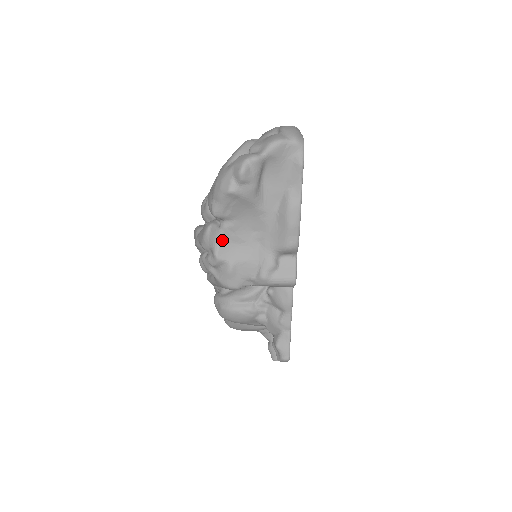
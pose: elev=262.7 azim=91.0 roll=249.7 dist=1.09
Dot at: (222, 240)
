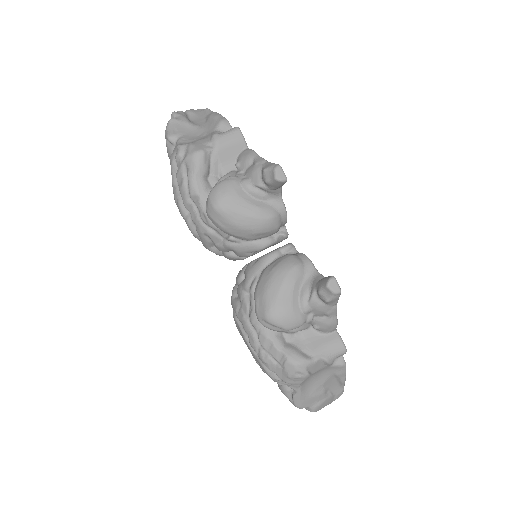
Dot at: (180, 144)
